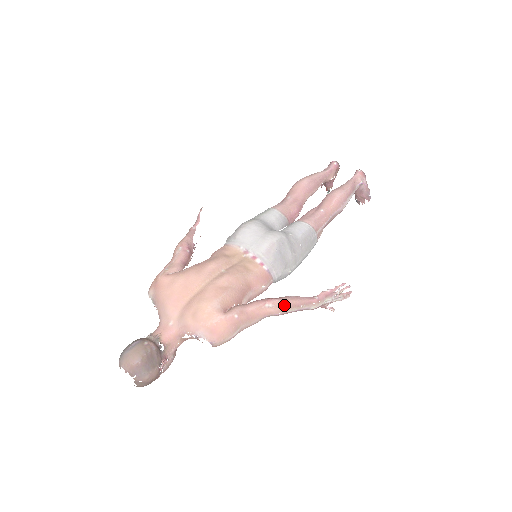
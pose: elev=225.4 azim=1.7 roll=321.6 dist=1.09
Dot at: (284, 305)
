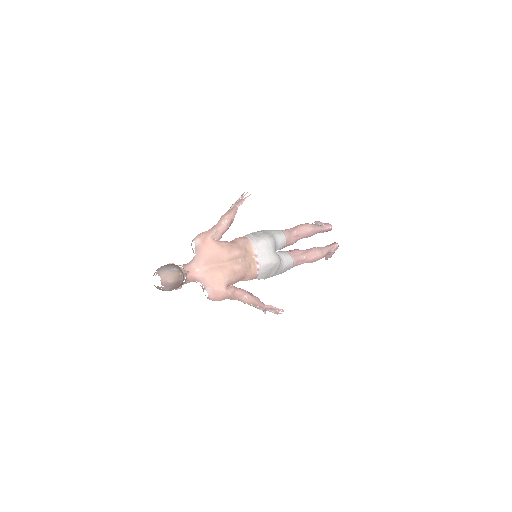
Dot at: (252, 301)
